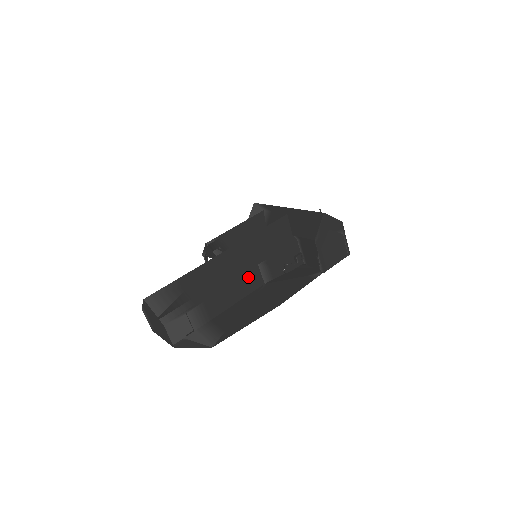
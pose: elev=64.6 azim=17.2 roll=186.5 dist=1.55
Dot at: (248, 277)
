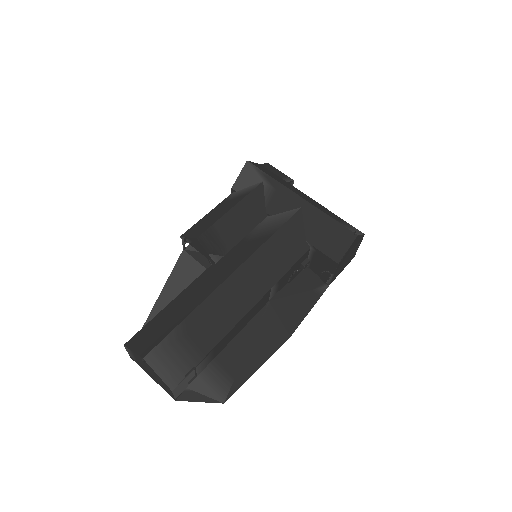
Dot at: (258, 304)
